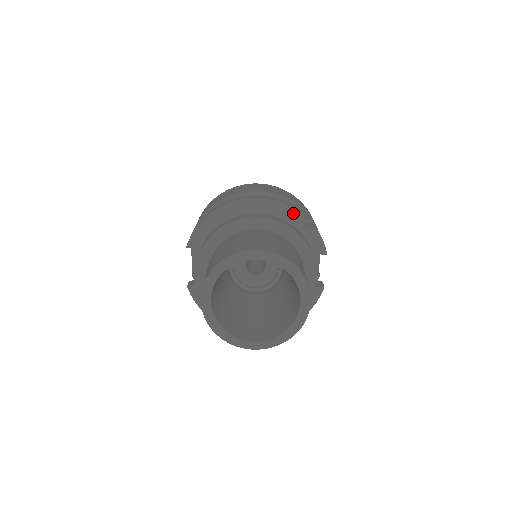
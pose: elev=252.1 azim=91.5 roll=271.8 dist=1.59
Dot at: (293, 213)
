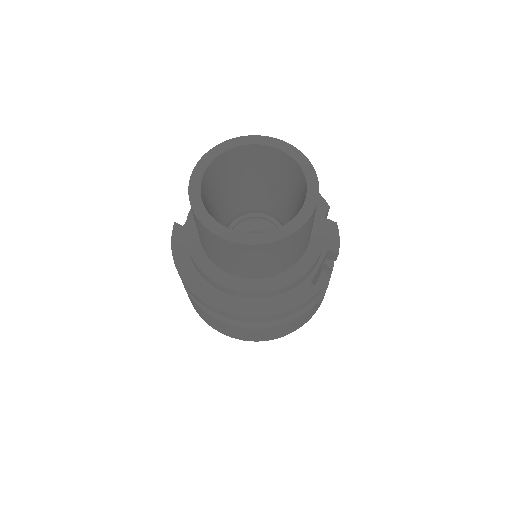
Dot at: (320, 201)
